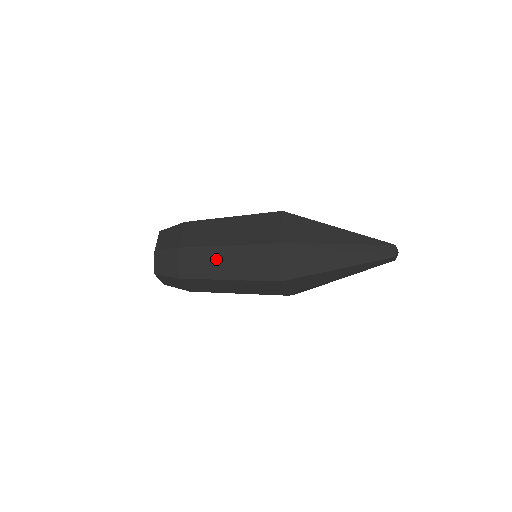
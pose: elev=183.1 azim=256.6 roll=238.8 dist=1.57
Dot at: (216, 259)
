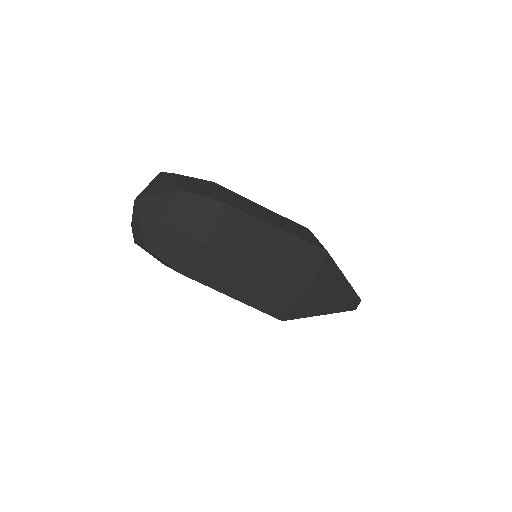
Dot at: (259, 209)
